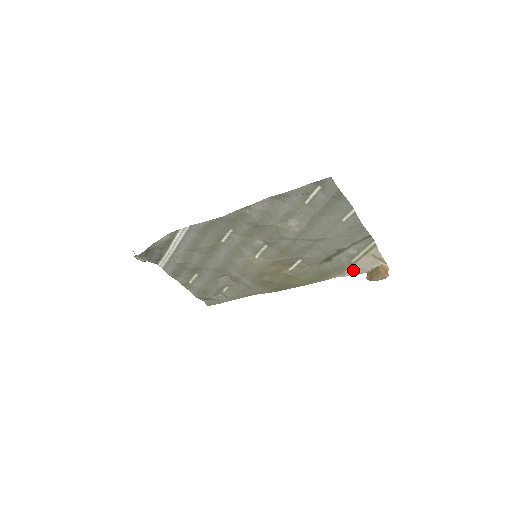
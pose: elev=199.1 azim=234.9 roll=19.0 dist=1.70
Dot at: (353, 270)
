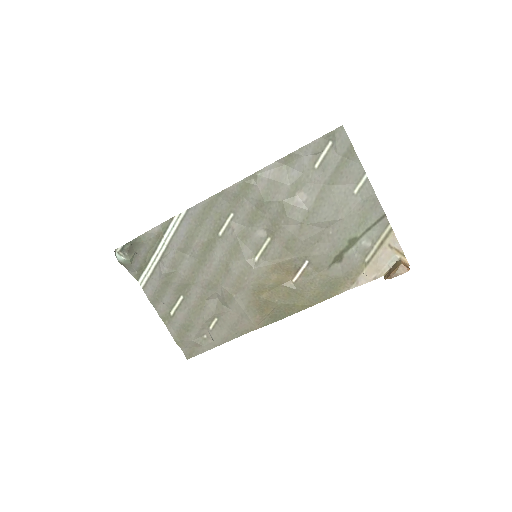
Dot at: (367, 273)
